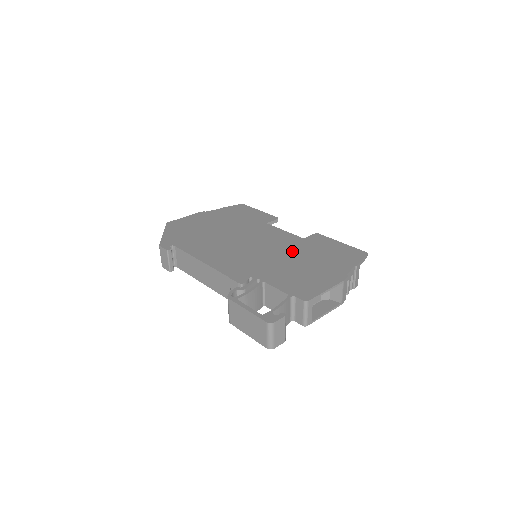
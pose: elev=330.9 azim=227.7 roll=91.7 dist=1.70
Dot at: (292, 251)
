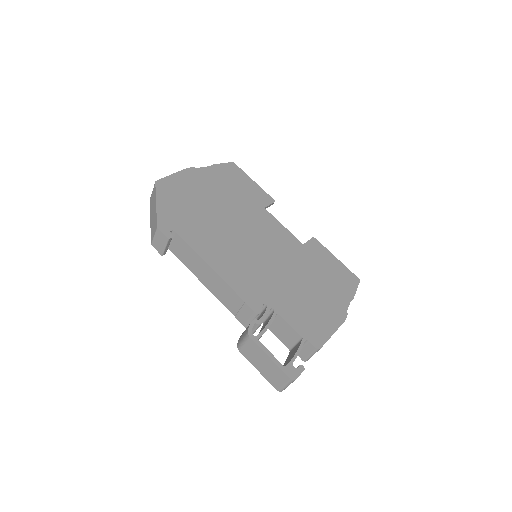
Dot at: (296, 265)
